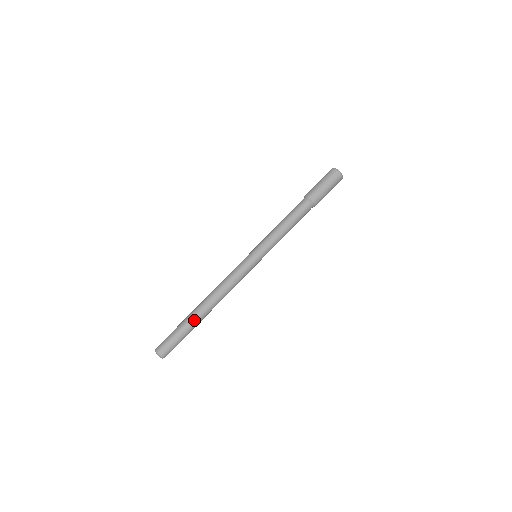
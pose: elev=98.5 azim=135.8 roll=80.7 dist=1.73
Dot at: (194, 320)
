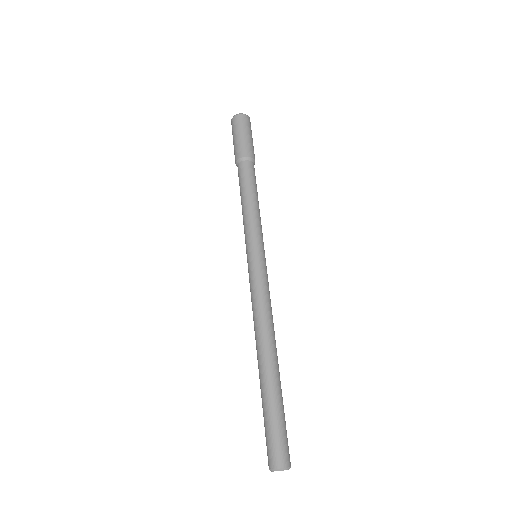
Dot at: (278, 383)
